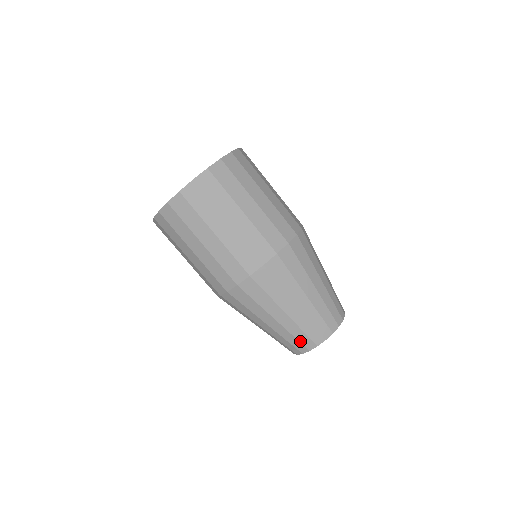
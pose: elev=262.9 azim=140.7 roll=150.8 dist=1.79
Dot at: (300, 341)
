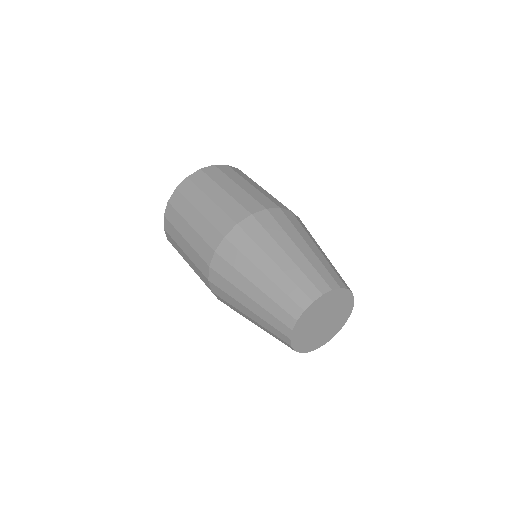
Dot at: (292, 298)
